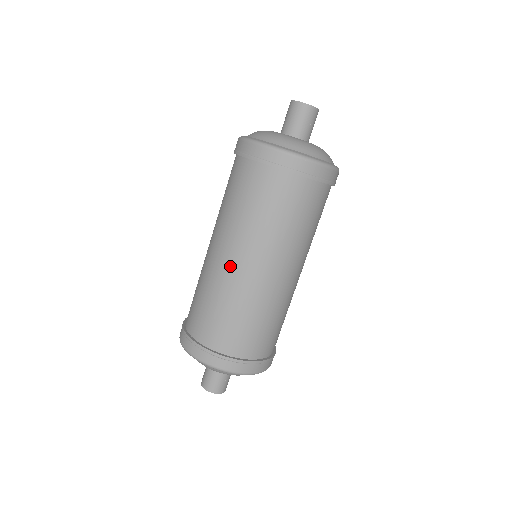
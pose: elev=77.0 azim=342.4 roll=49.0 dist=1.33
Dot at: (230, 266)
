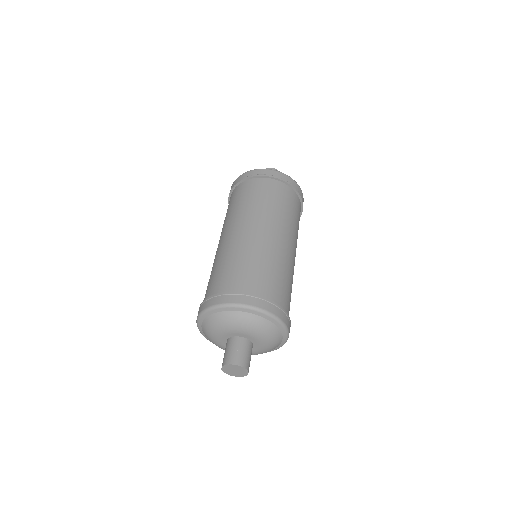
Dot at: (218, 246)
